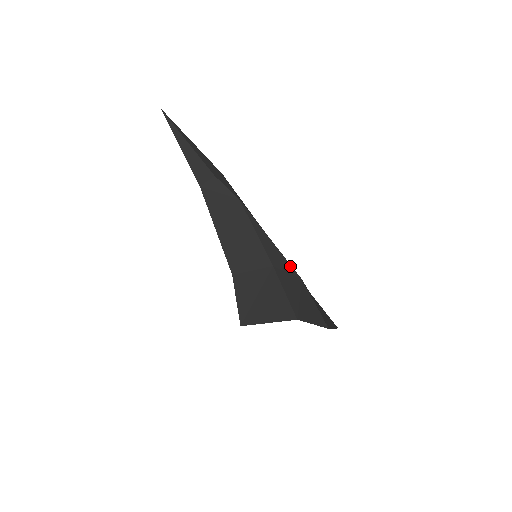
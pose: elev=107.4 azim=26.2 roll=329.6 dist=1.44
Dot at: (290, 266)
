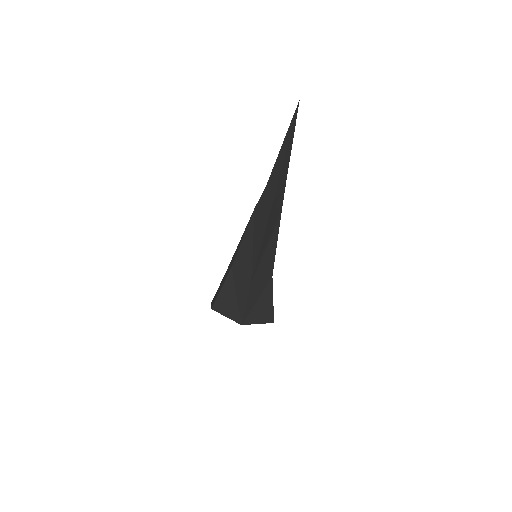
Dot at: occluded
